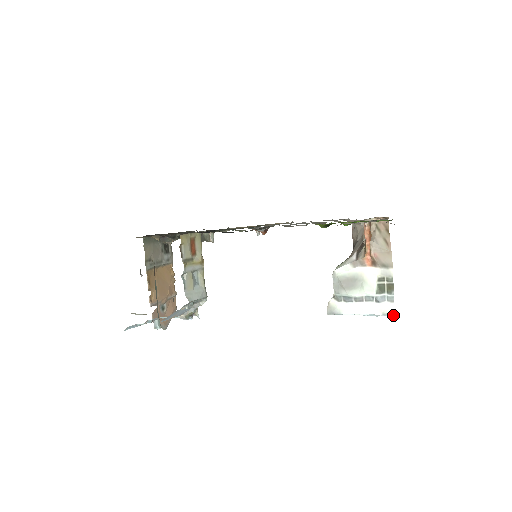
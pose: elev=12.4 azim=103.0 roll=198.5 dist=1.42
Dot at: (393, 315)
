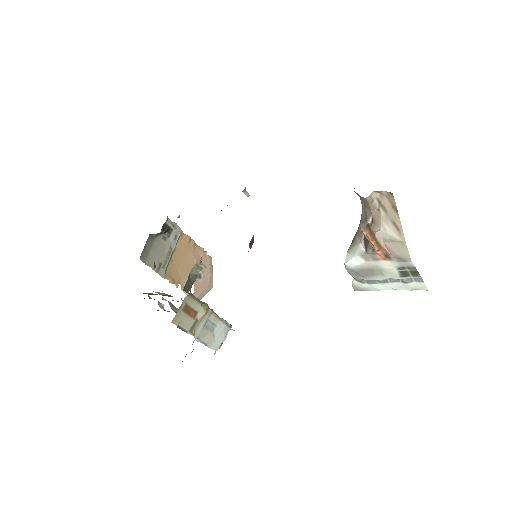
Dot at: (426, 290)
